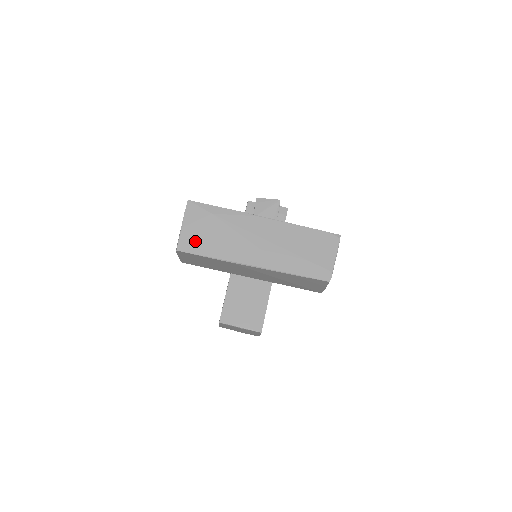
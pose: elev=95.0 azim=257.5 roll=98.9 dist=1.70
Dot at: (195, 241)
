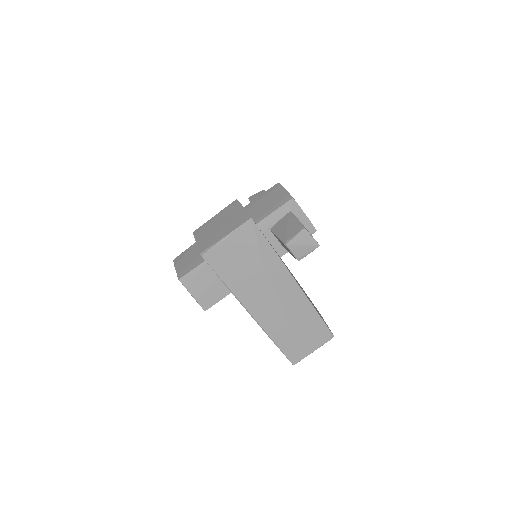
Dot at: (224, 260)
